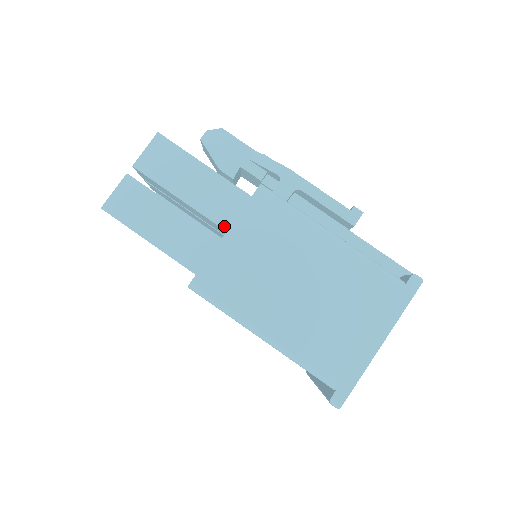
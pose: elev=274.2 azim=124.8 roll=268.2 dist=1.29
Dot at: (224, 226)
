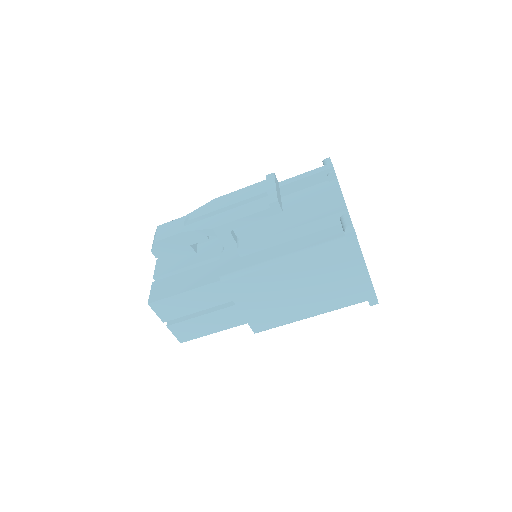
Dot at: (232, 300)
